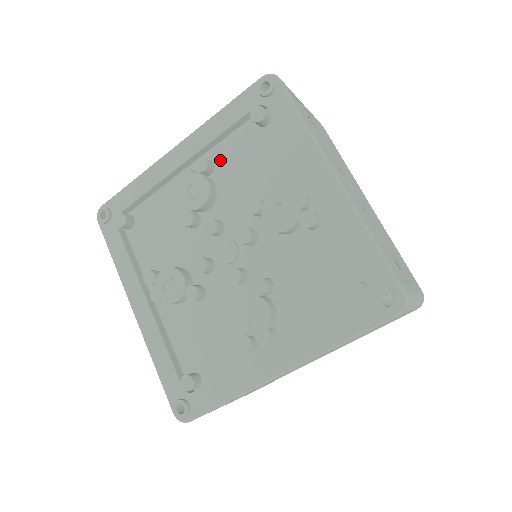
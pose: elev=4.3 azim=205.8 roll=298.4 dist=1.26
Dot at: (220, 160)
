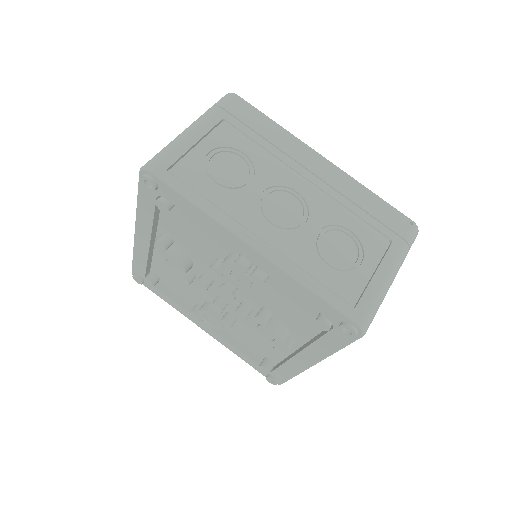
Dot at: (276, 281)
